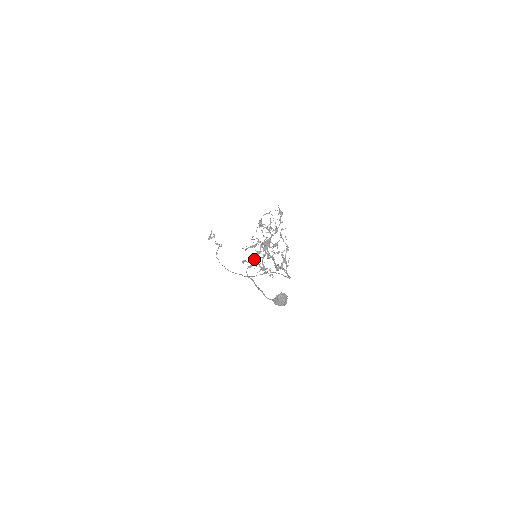
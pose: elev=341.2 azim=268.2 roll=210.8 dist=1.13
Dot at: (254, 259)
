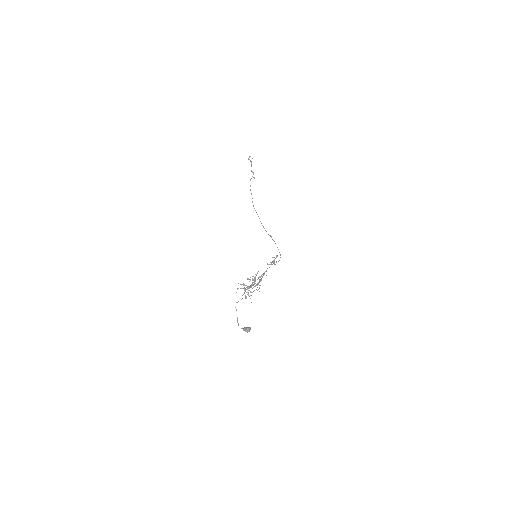
Dot at: occluded
